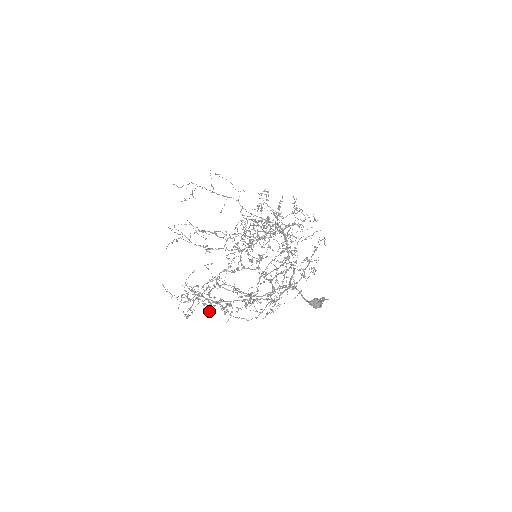
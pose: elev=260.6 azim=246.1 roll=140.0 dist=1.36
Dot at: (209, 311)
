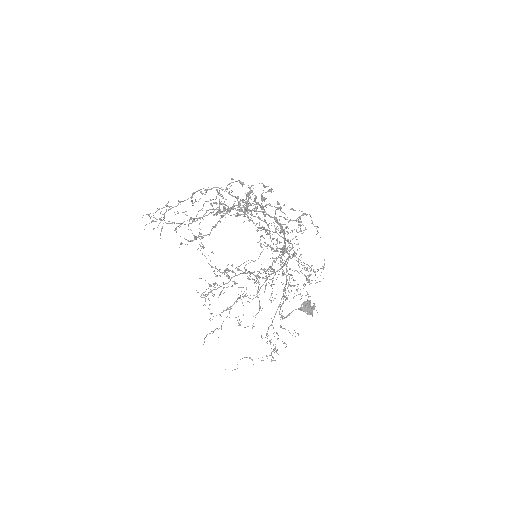
Dot at: occluded
